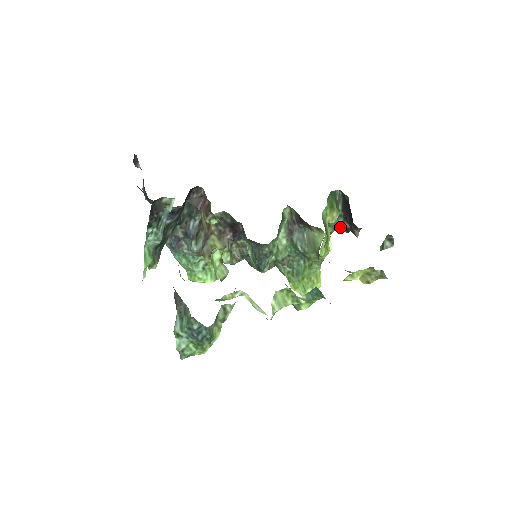
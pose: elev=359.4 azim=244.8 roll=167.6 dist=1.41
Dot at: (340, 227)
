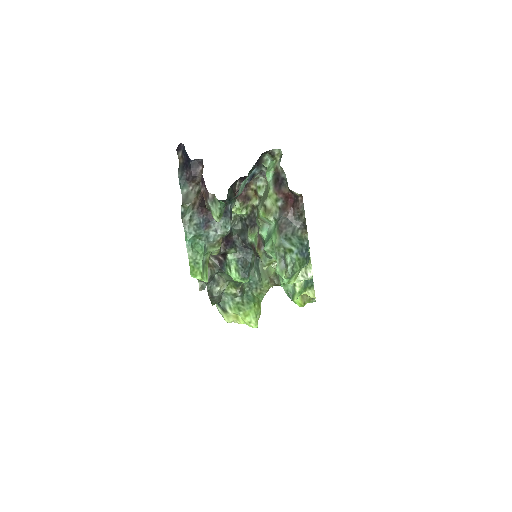
Dot at: occluded
